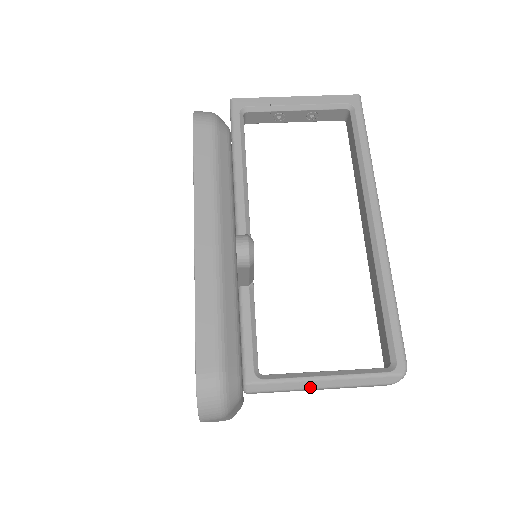
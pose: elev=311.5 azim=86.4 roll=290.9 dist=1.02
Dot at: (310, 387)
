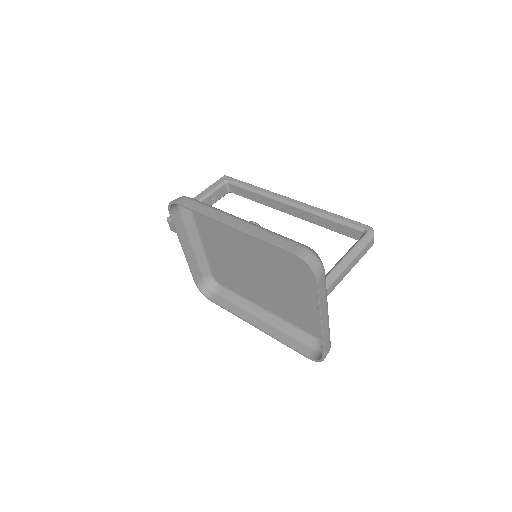
Dot at: (345, 267)
